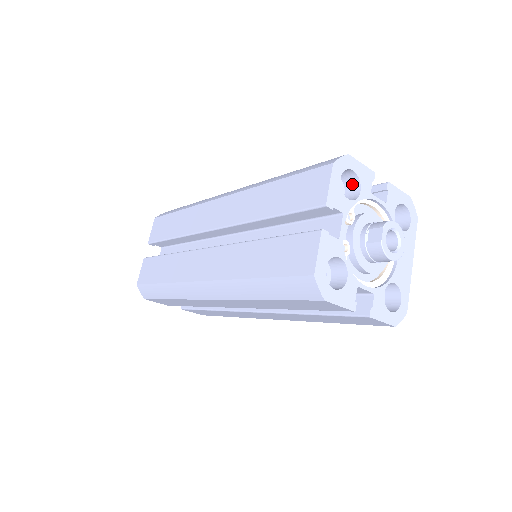
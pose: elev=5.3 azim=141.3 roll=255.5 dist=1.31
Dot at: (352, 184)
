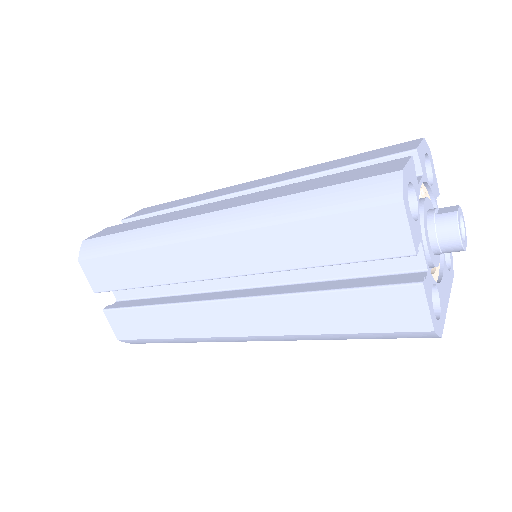
Dot at: occluded
